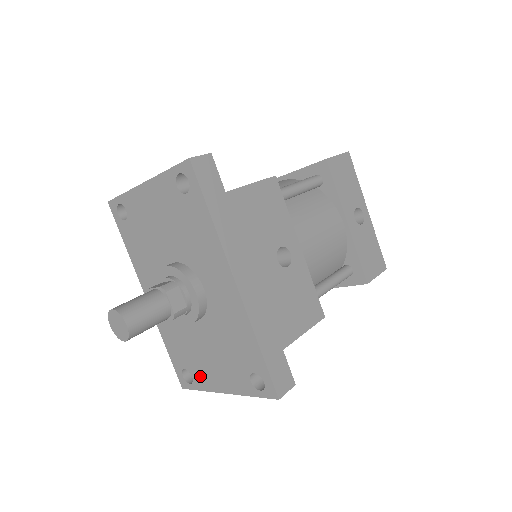
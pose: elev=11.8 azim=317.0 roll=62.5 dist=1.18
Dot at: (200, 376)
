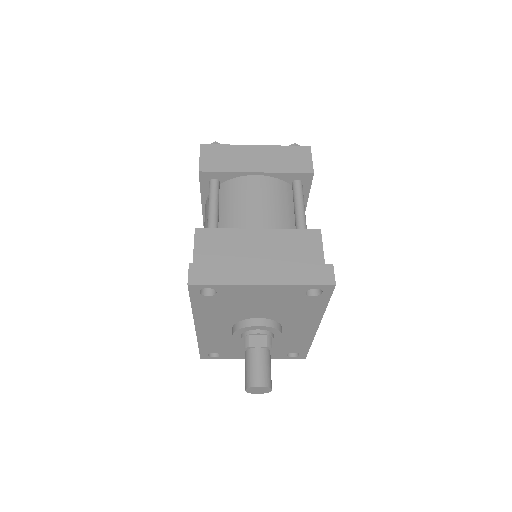
Dot at: (232, 355)
